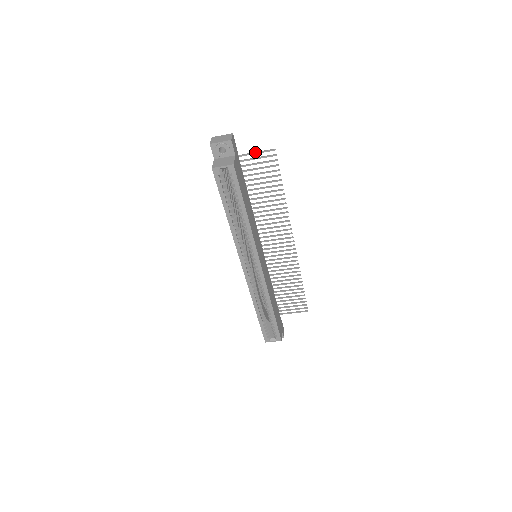
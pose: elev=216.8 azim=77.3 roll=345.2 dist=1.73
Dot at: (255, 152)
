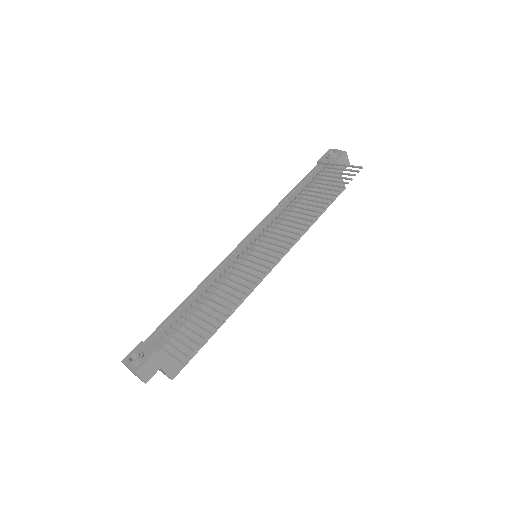
Dot at: occluded
